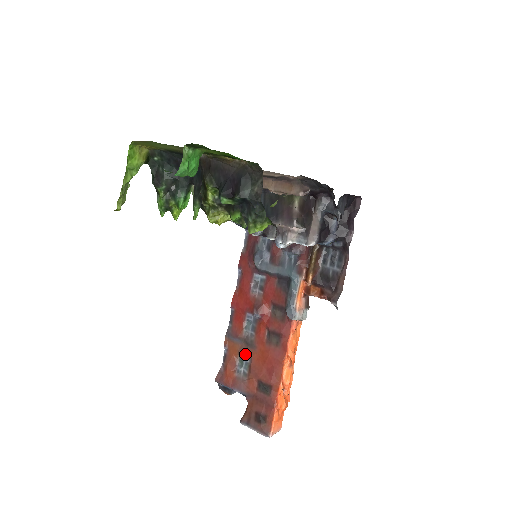
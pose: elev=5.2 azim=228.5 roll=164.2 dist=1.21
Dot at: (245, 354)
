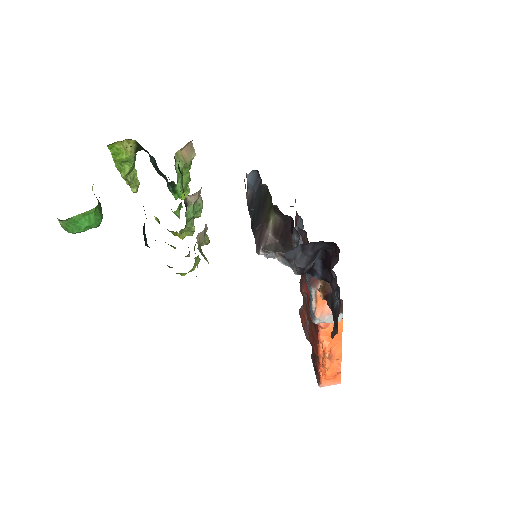
Dot at: (306, 312)
